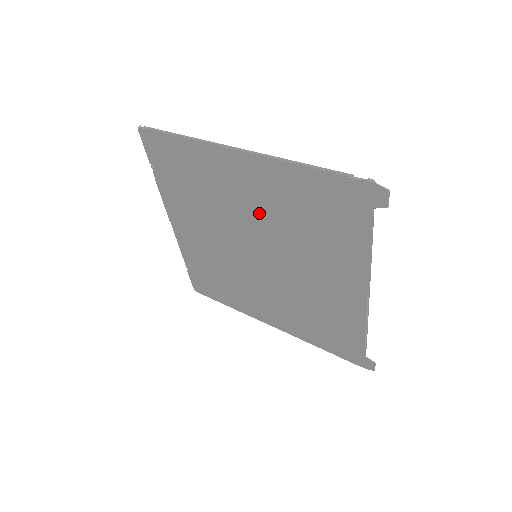
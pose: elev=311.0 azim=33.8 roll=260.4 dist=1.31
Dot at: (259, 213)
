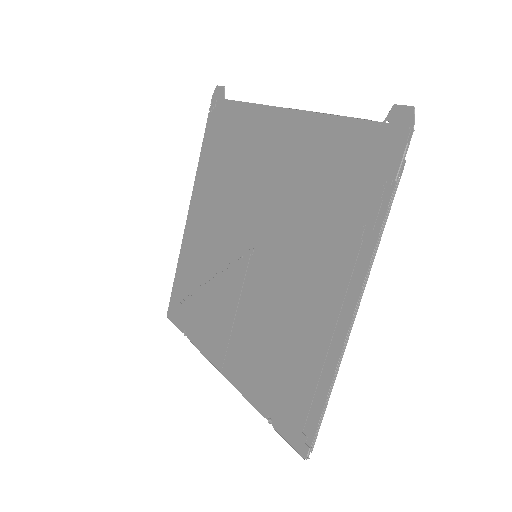
Dot at: (221, 219)
